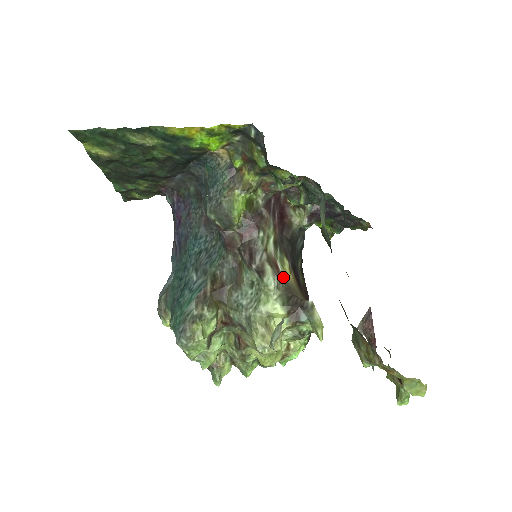
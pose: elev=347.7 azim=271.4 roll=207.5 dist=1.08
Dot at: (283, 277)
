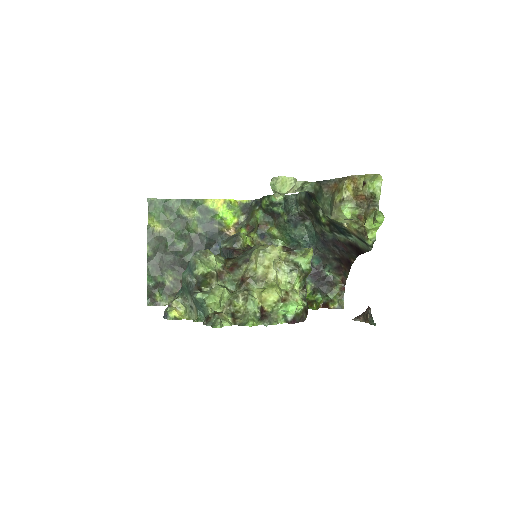
Dot at: occluded
